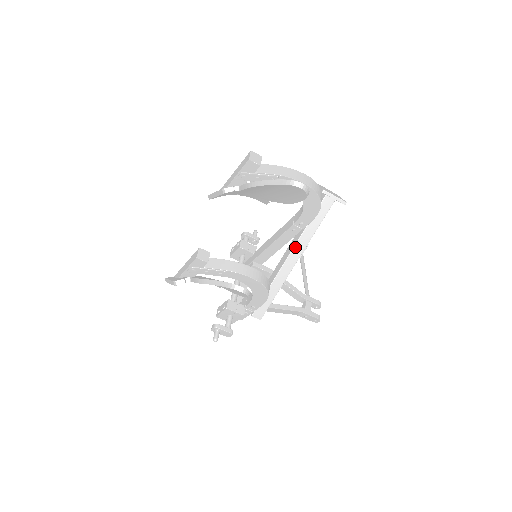
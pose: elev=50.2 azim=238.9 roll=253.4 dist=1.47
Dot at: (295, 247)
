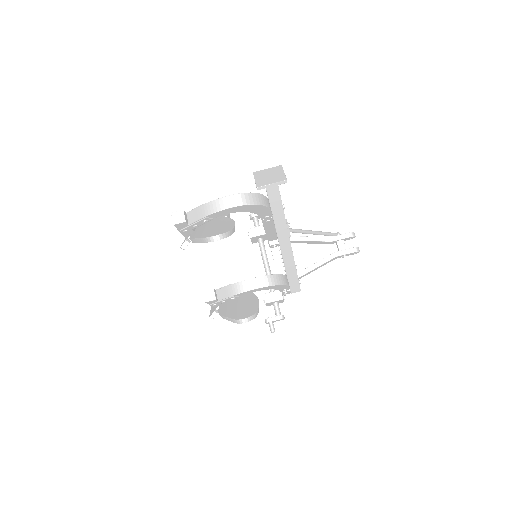
Dot at: (278, 234)
